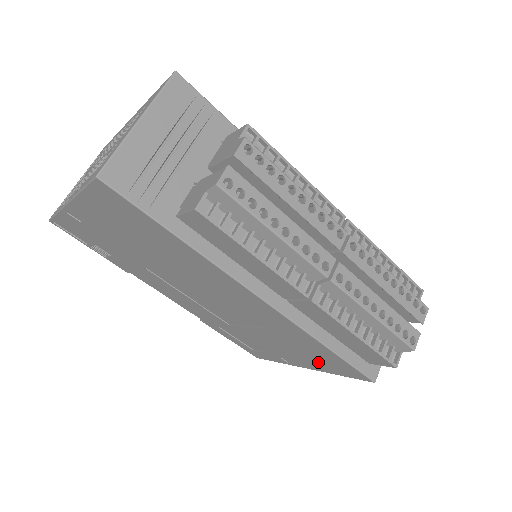
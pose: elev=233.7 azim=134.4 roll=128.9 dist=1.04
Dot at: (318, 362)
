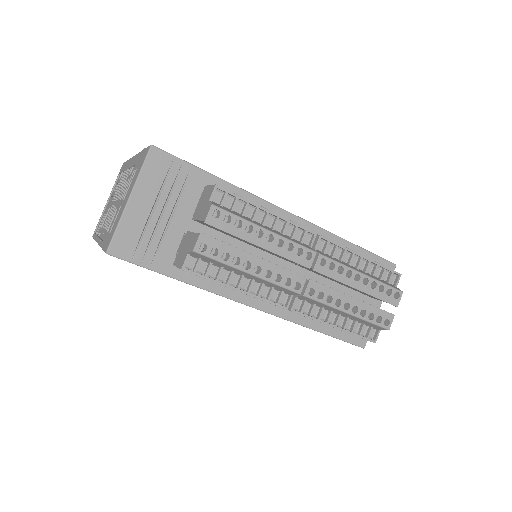
Dot at: occluded
